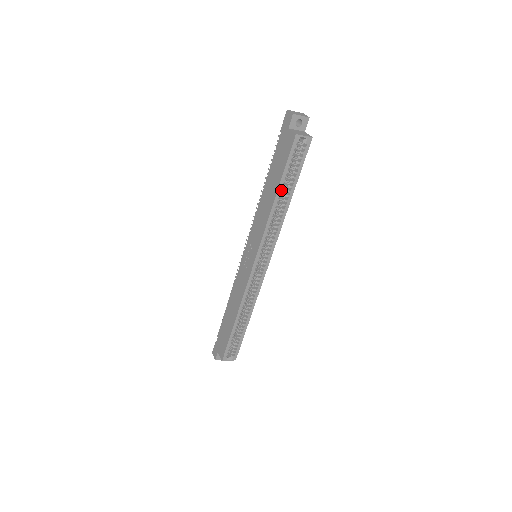
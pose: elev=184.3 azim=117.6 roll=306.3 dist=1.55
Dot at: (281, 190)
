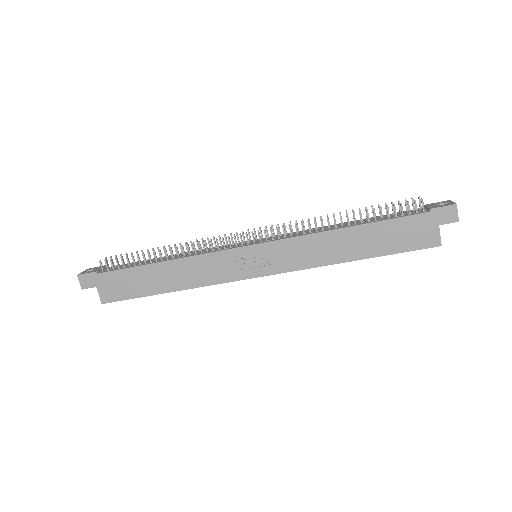
Dot at: (366, 257)
